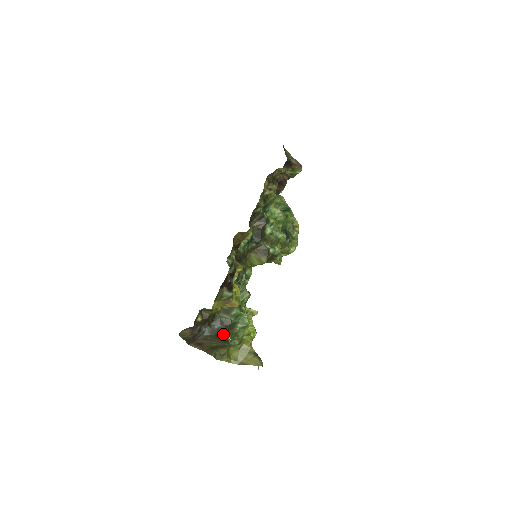
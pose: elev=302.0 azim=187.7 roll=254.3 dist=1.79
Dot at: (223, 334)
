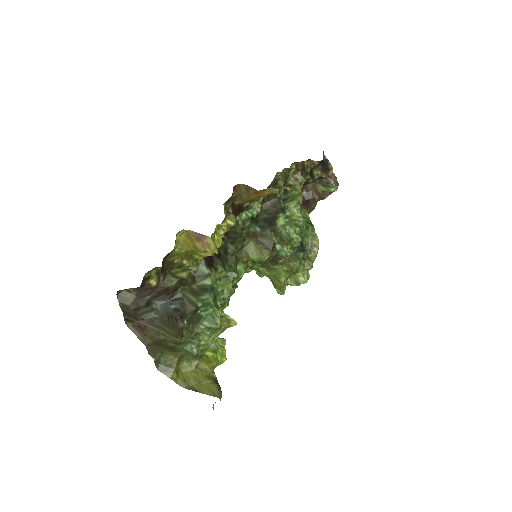
Dot at: (179, 318)
